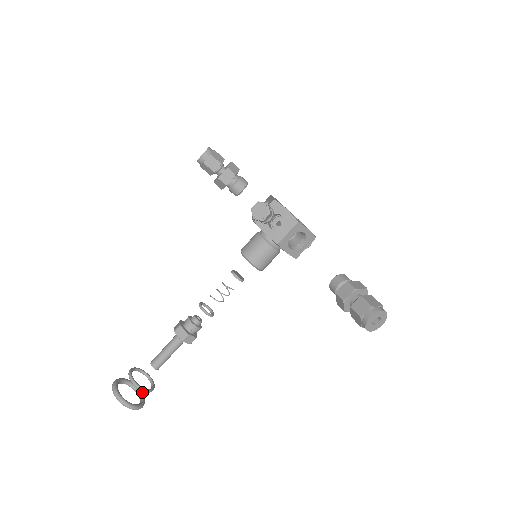
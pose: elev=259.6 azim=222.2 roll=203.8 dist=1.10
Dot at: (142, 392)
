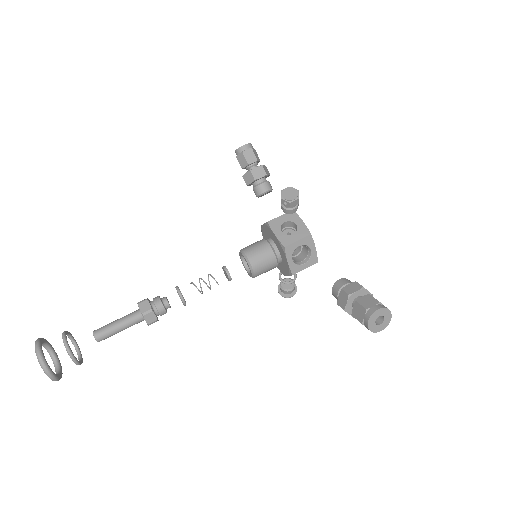
Dot at: occluded
